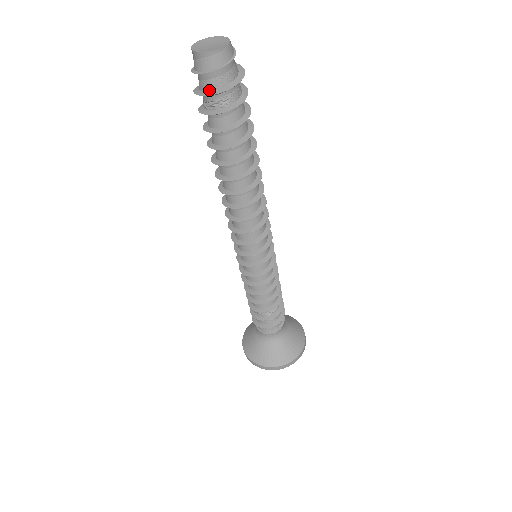
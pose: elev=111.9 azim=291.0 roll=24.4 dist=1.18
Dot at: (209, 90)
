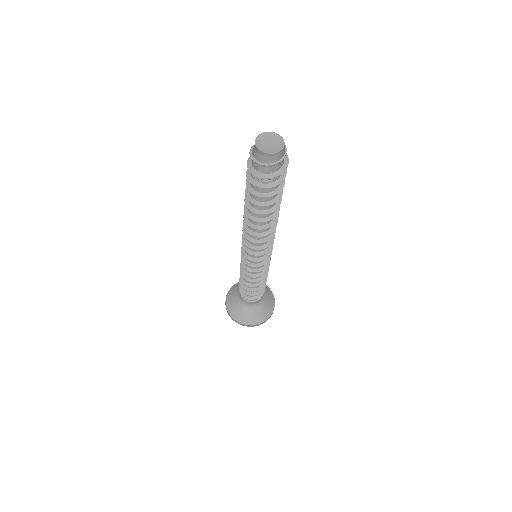
Dot at: (260, 172)
